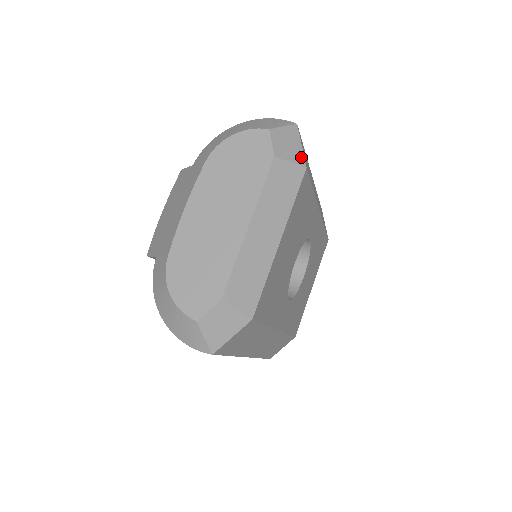
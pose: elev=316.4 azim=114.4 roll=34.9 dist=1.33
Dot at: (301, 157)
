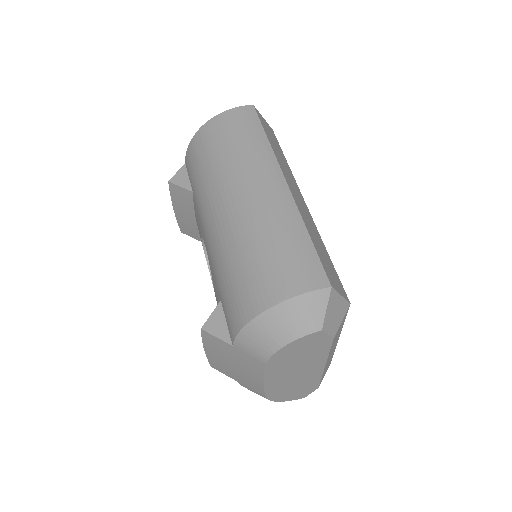
Dot at: (345, 304)
